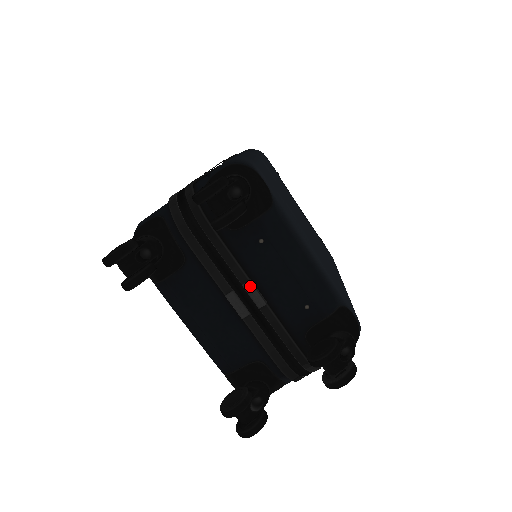
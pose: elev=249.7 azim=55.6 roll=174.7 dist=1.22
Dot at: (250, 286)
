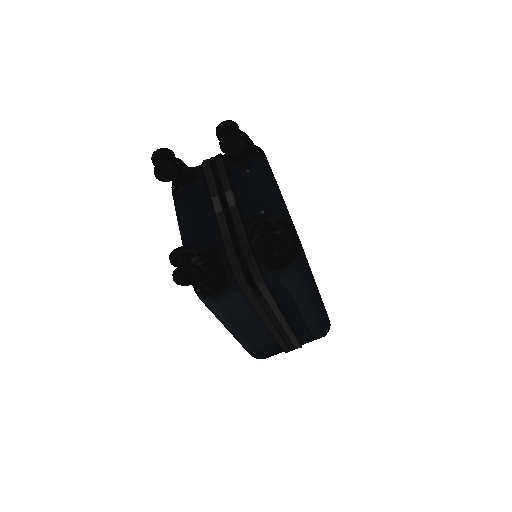
Dot at: (230, 193)
